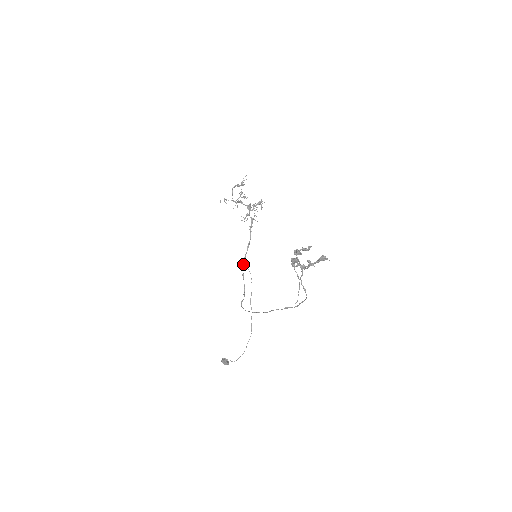
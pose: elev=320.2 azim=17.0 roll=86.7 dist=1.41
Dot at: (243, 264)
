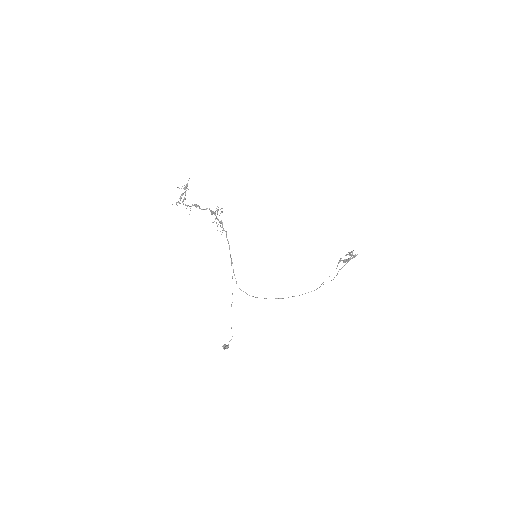
Dot at: occluded
